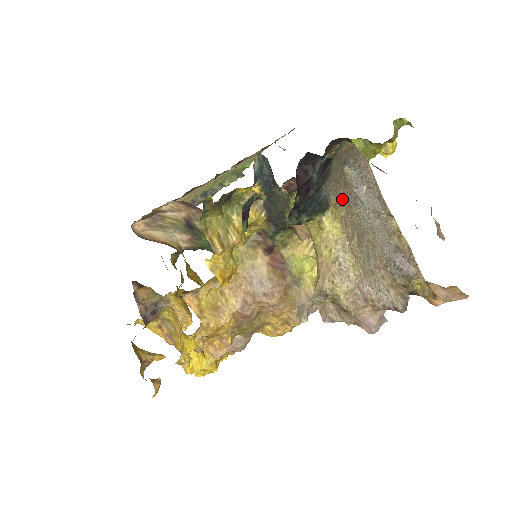
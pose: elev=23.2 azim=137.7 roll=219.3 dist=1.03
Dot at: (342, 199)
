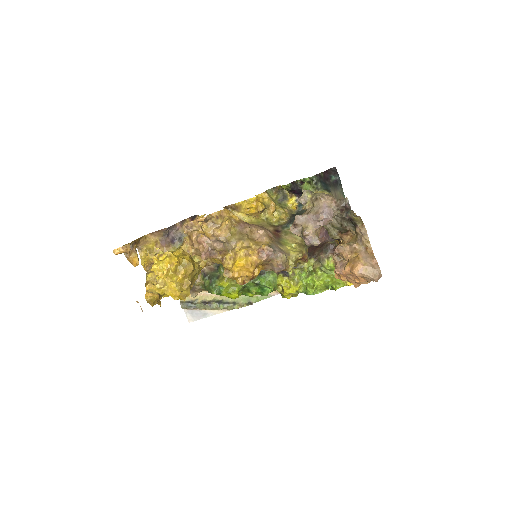
Dot at: occluded
